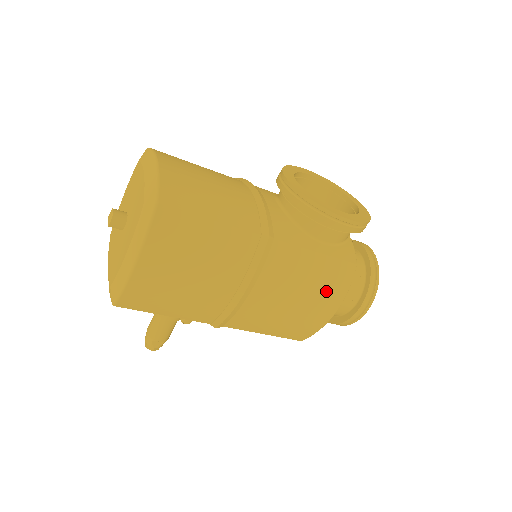
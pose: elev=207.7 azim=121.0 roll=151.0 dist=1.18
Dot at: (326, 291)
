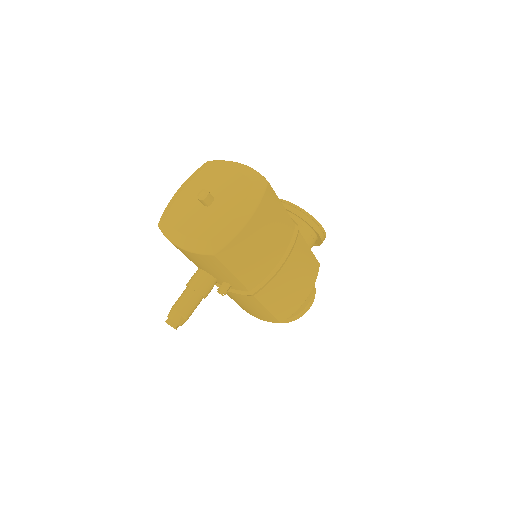
Dot at: (309, 278)
